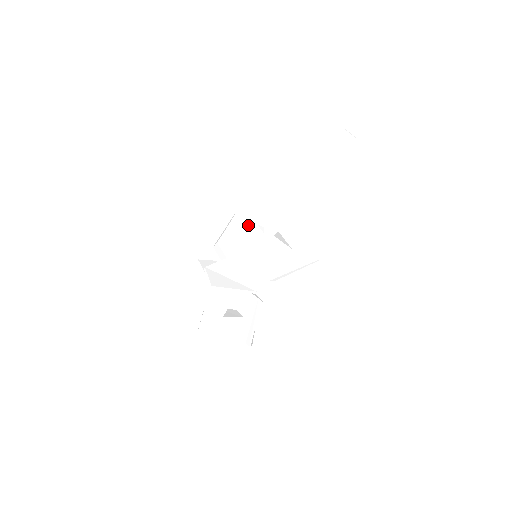
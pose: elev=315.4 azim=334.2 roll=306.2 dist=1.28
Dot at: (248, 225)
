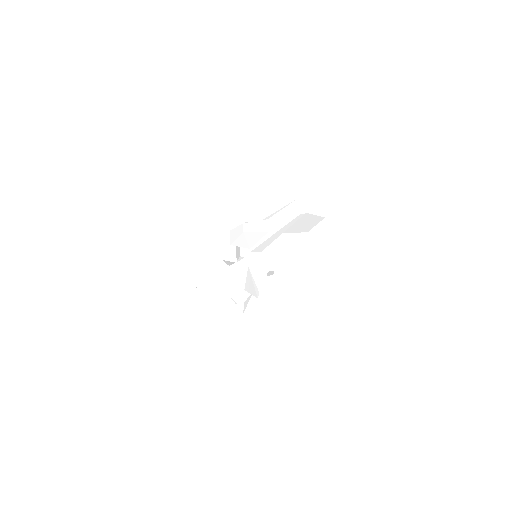
Dot at: occluded
